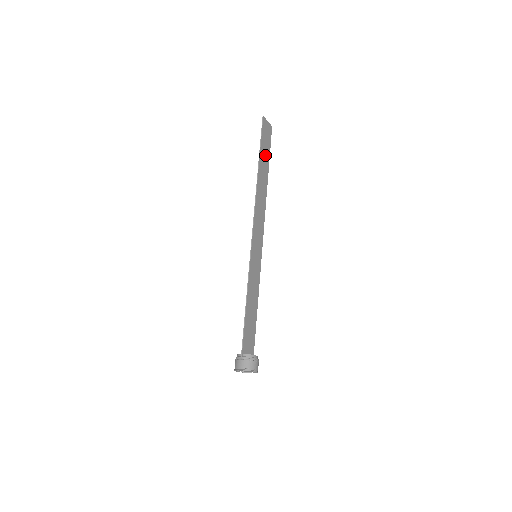
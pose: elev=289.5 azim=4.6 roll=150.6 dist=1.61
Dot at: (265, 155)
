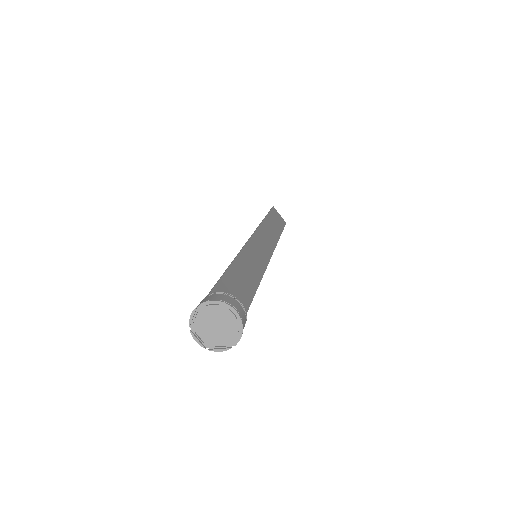
Dot at: (275, 223)
